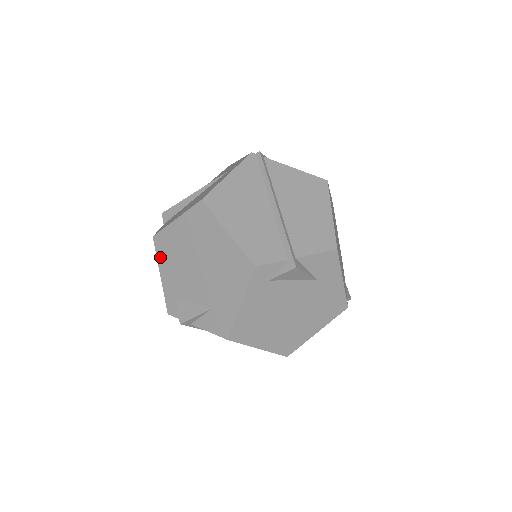
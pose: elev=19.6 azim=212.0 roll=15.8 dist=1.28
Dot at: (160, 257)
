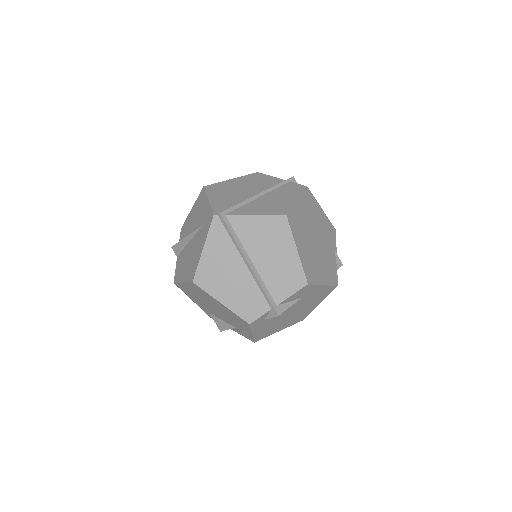
Dot at: (186, 294)
